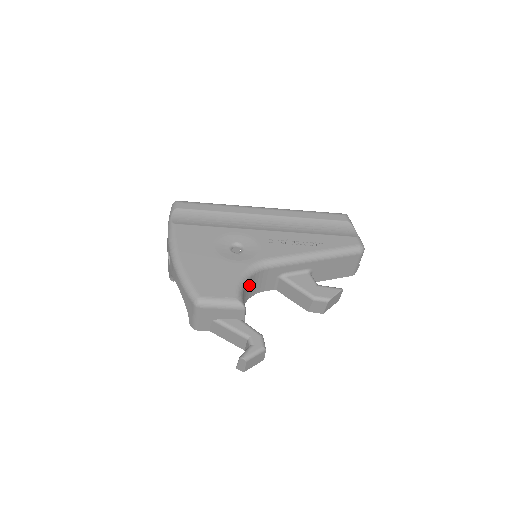
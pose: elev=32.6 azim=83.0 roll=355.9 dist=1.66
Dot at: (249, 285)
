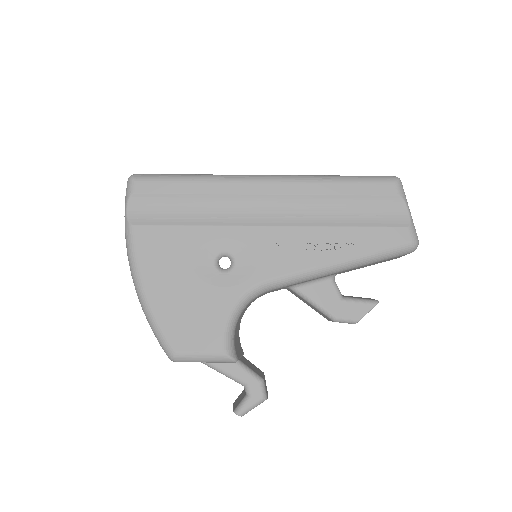
Dot at: (245, 308)
